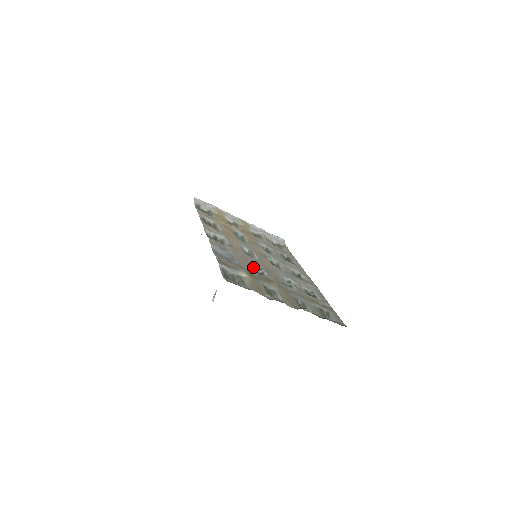
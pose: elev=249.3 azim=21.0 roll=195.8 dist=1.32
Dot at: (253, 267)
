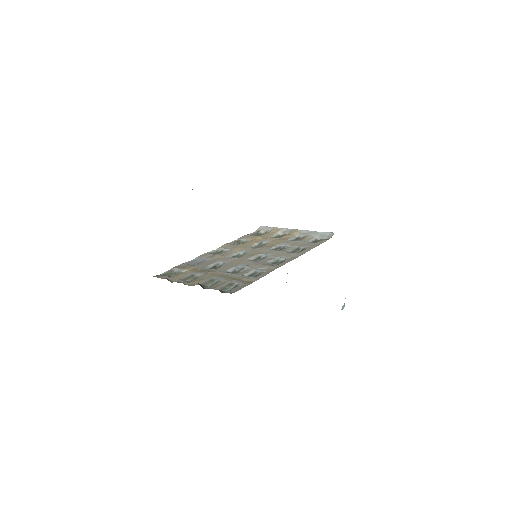
Dot at: (217, 265)
